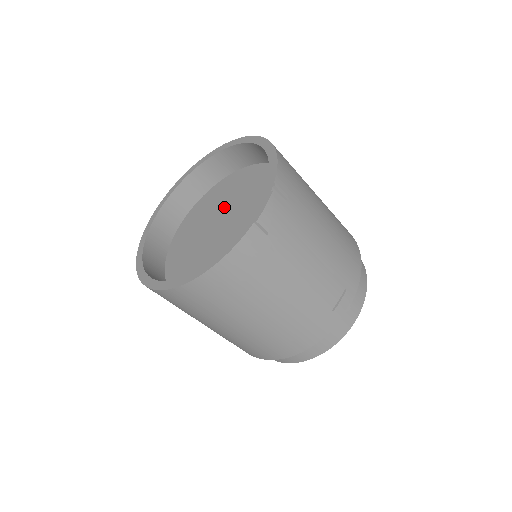
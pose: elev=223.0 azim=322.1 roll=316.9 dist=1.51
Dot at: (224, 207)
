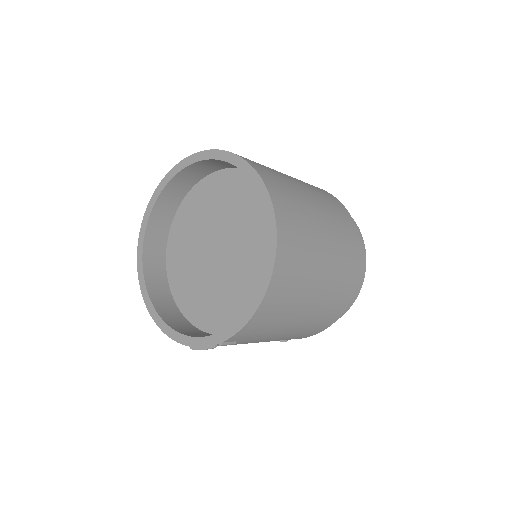
Dot at: (238, 230)
